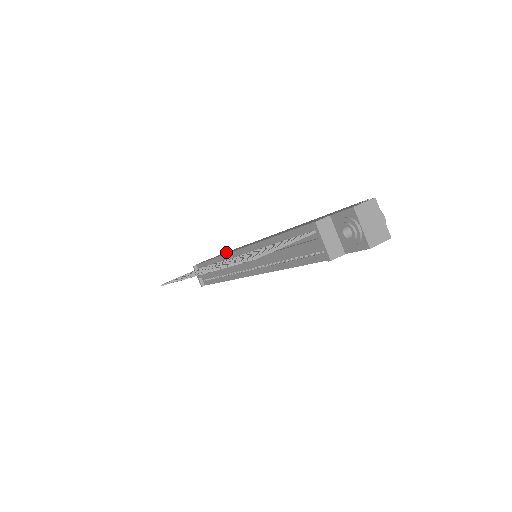
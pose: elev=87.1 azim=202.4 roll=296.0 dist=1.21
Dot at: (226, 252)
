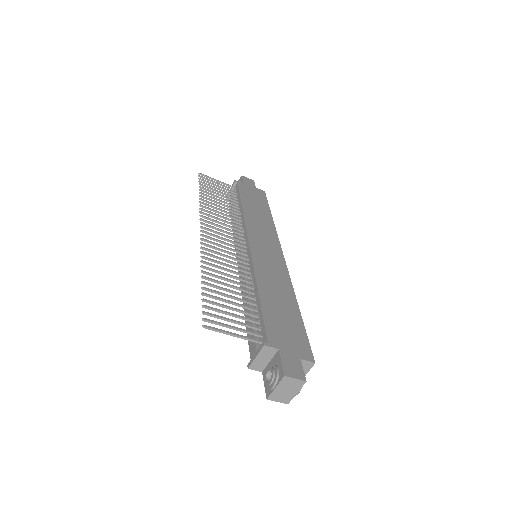
Dot at: (263, 201)
